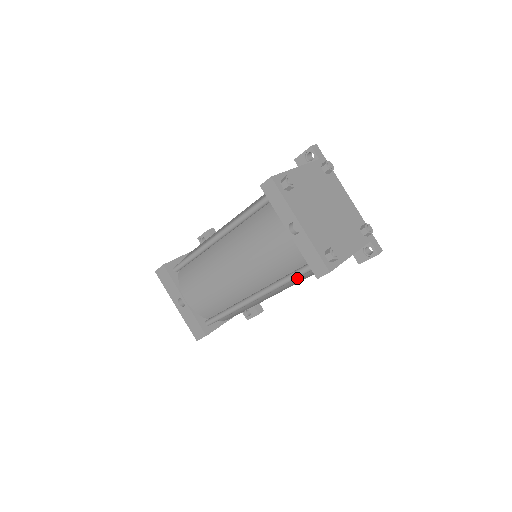
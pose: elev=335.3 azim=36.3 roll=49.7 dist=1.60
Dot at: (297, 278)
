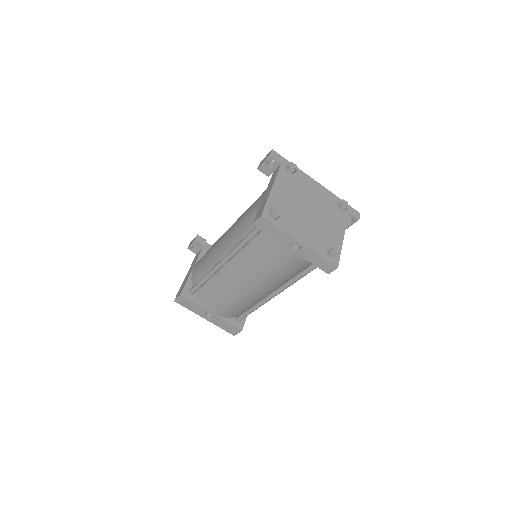
Dot at: occluded
